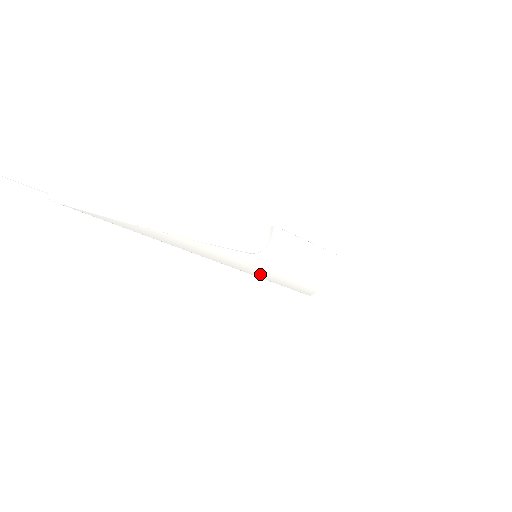
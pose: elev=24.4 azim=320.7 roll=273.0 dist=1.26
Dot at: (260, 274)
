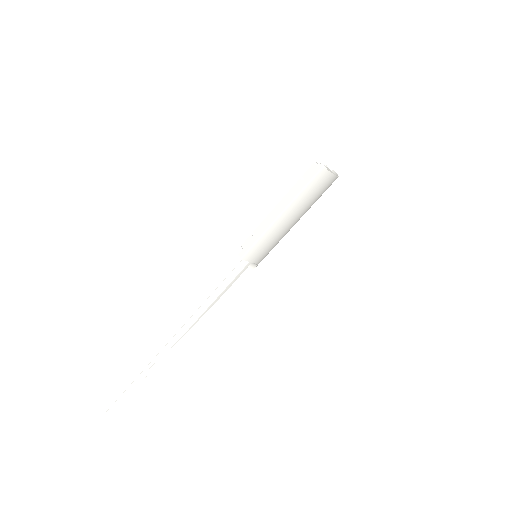
Dot at: occluded
